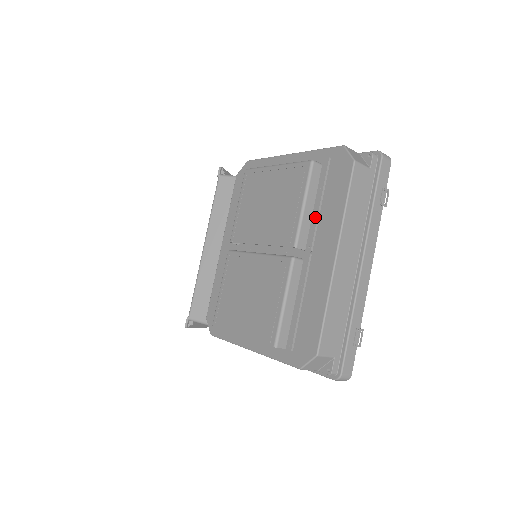
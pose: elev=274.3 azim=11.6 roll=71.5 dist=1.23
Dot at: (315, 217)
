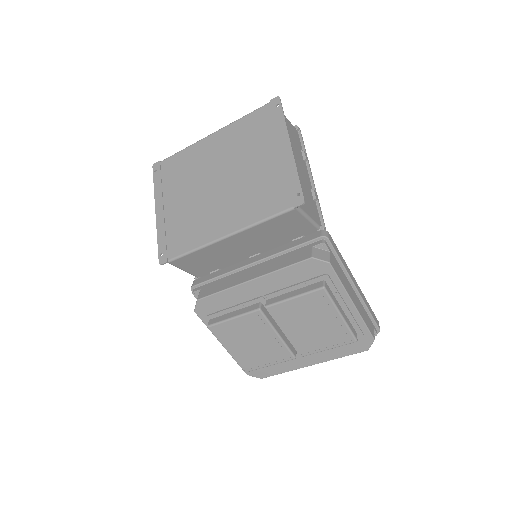
Dot at: occluded
